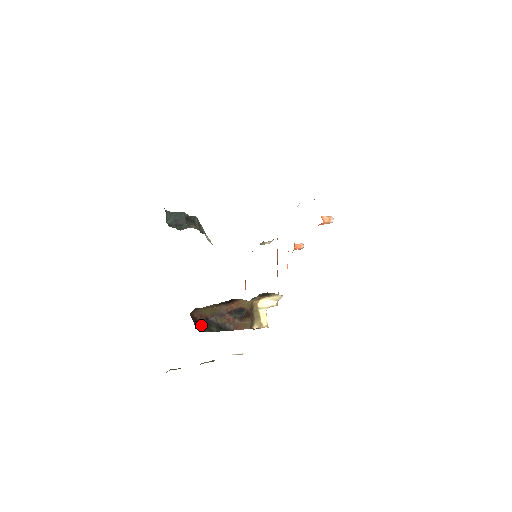
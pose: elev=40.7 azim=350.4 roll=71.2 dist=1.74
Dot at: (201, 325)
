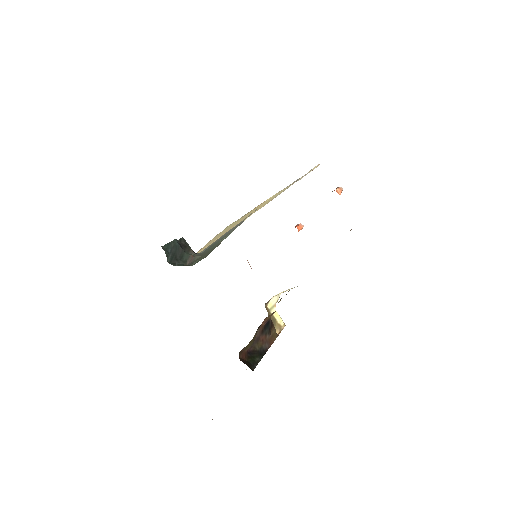
Dot at: (249, 363)
